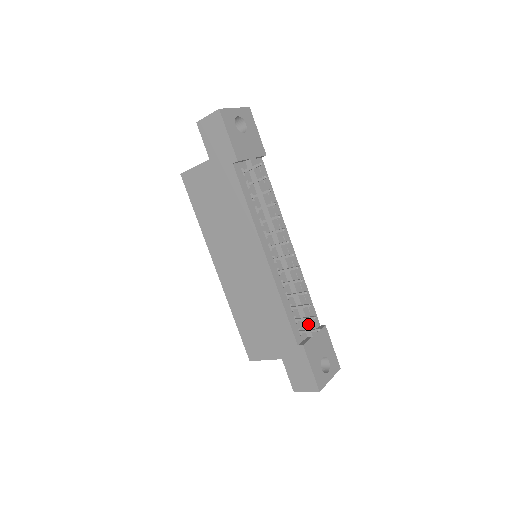
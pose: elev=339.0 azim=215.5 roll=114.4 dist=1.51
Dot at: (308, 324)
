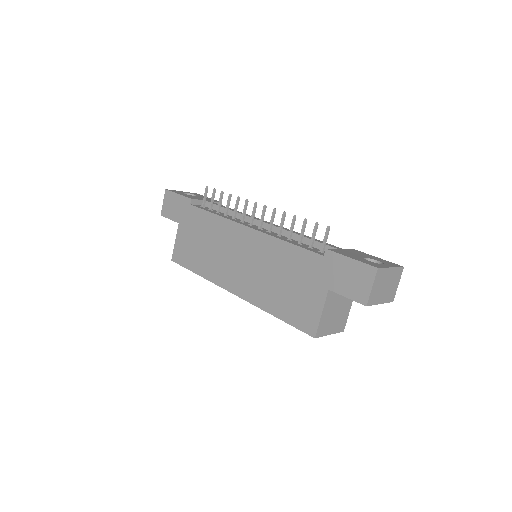
Dot at: occluded
